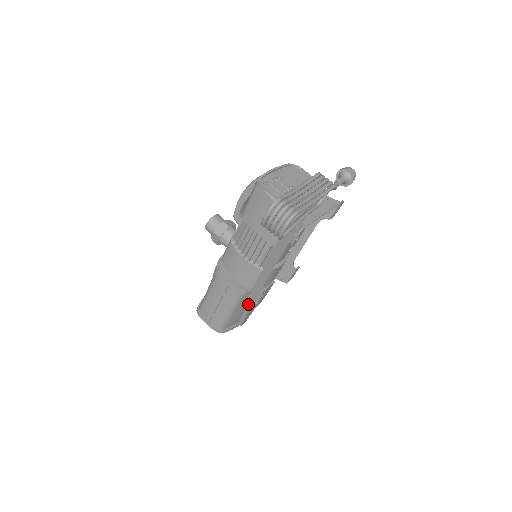
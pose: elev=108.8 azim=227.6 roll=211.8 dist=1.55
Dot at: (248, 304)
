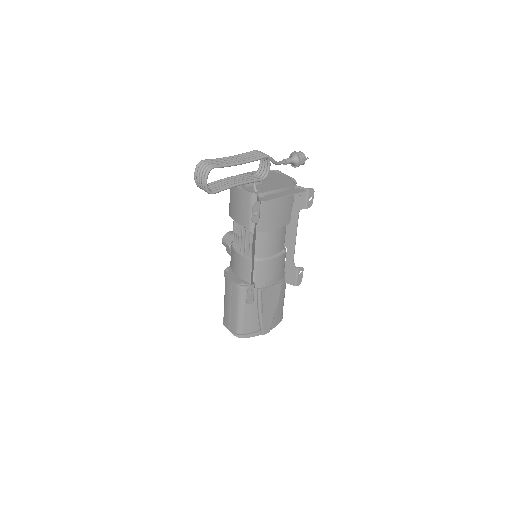
Dot at: (257, 304)
